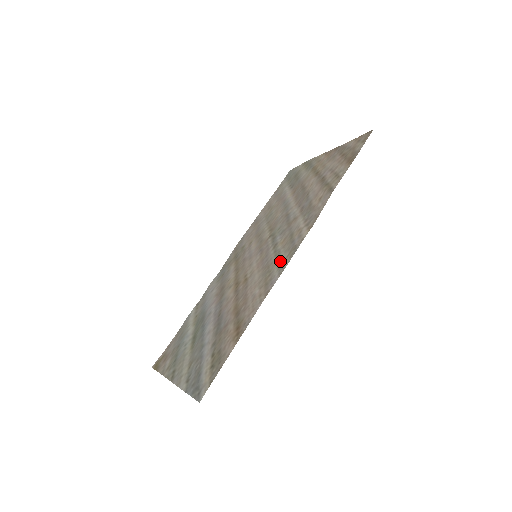
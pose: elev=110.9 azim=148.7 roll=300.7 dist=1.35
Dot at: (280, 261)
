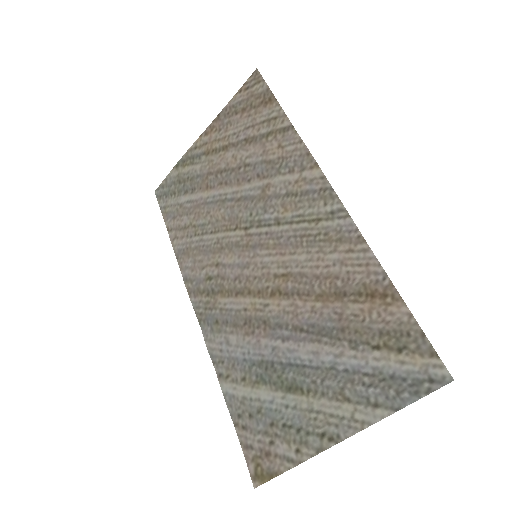
Dot at: (321, 214)
